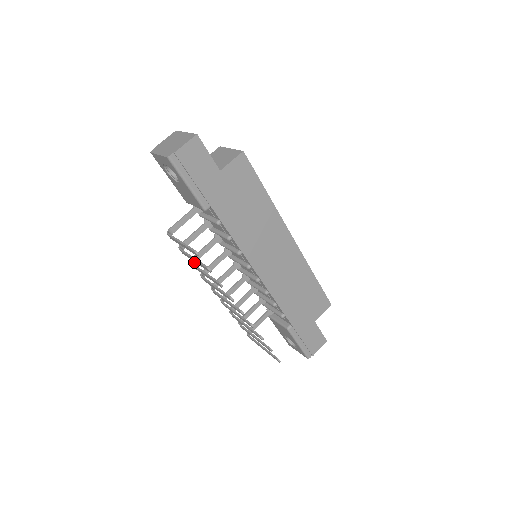
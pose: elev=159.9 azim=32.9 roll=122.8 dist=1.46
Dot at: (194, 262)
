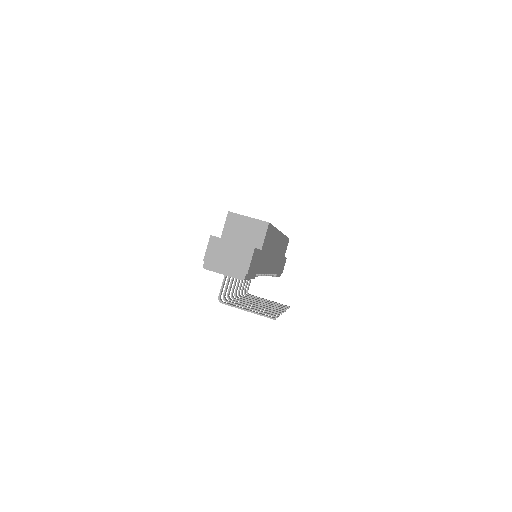
Dot at: (229, 296)
